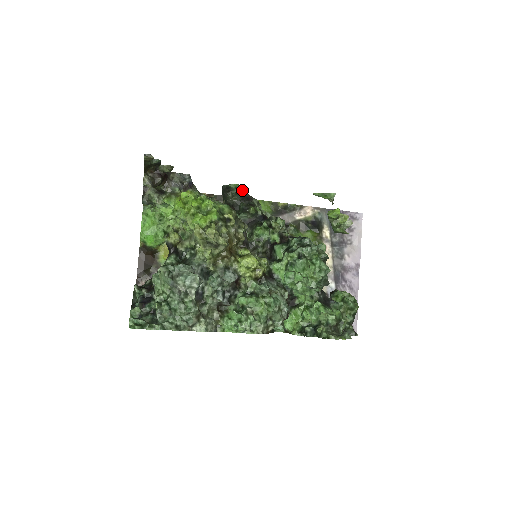
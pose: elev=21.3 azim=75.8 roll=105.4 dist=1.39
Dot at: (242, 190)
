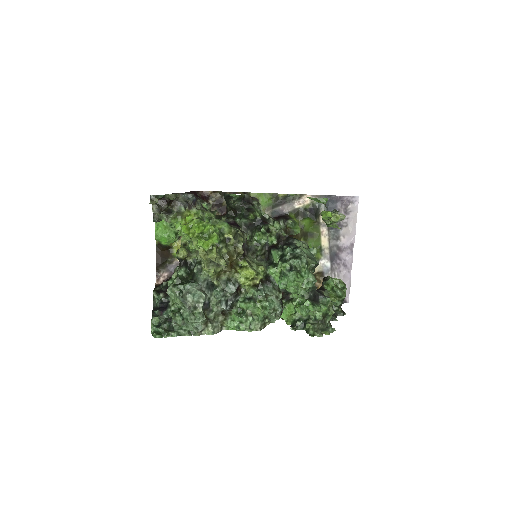
Dot at: (242, 197)
